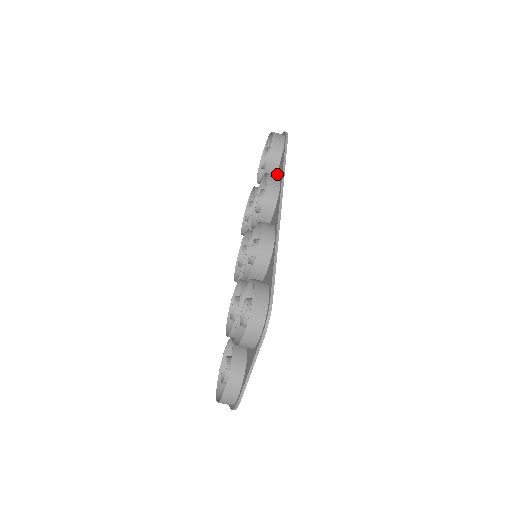
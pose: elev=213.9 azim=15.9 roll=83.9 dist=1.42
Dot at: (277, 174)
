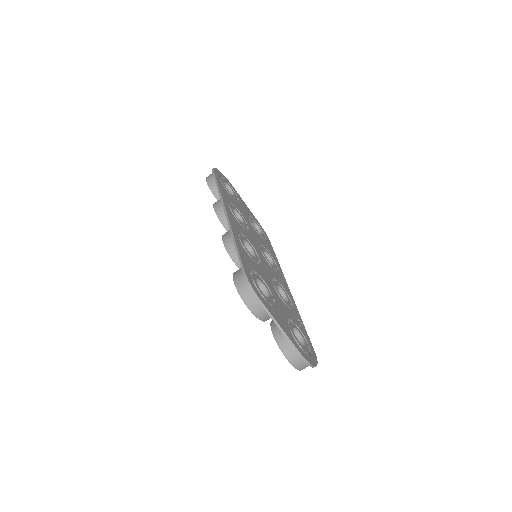
Dot at: occluded
